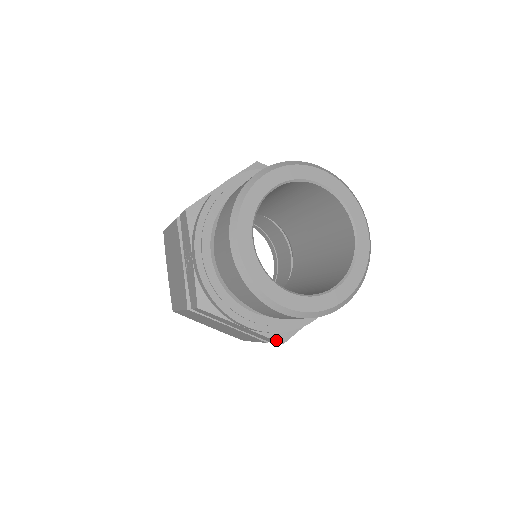
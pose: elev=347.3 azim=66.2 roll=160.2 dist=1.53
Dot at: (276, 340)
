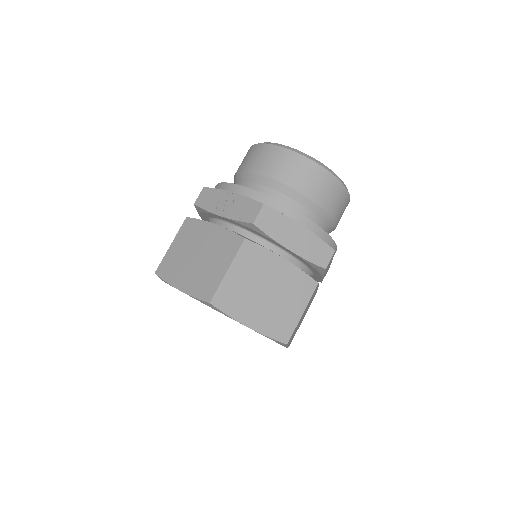
Dot at: occluded
